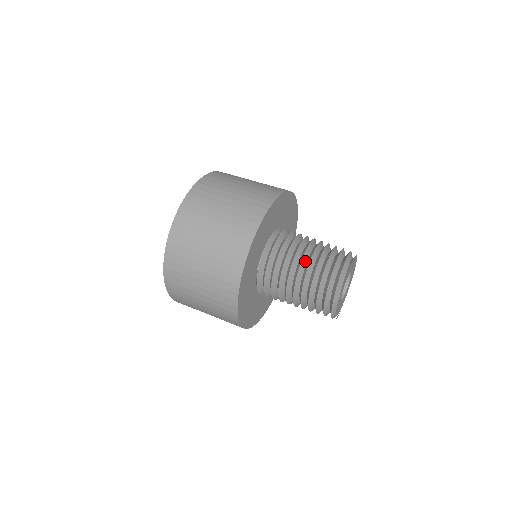
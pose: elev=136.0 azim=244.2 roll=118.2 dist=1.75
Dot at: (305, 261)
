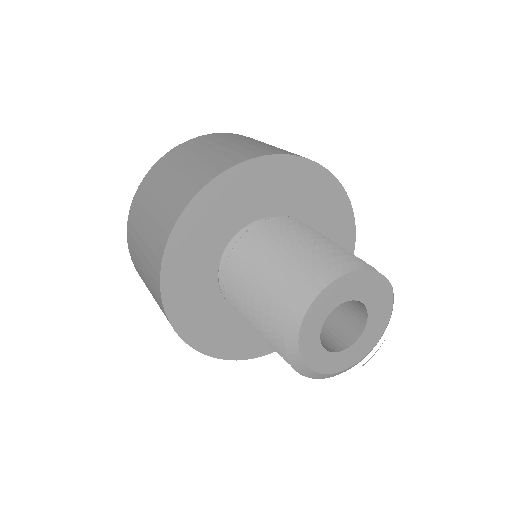
Dot at: occluded
